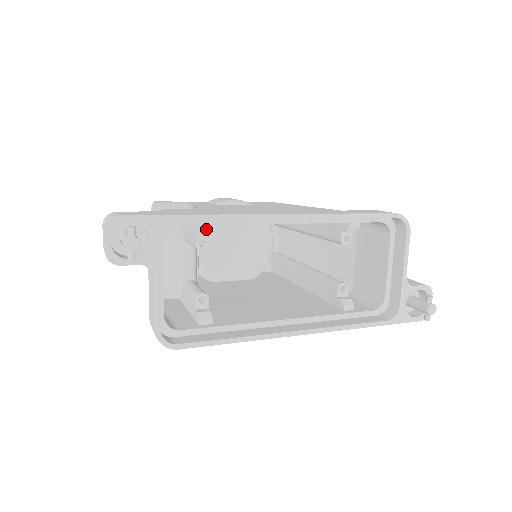
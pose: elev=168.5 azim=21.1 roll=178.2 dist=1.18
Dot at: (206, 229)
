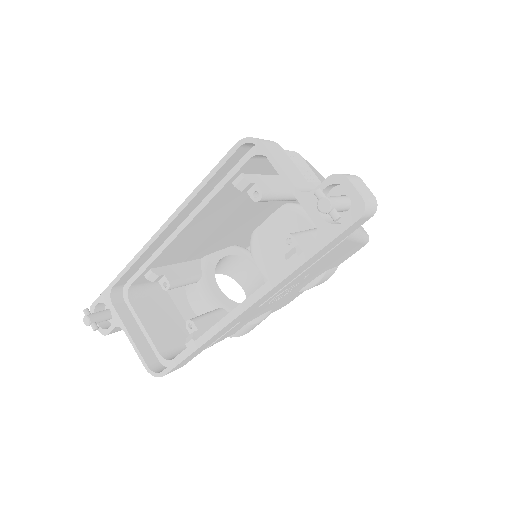
Dot at: (149, 275)
